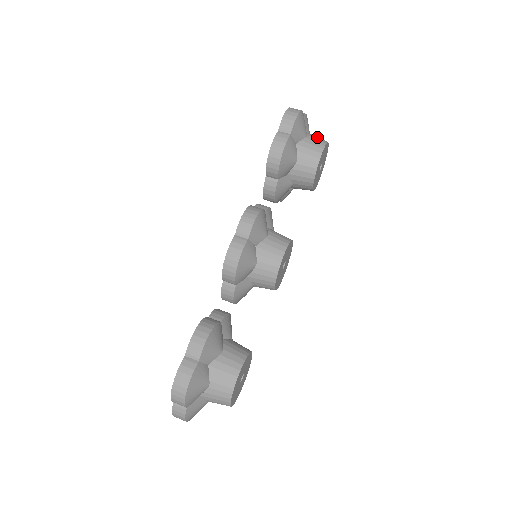
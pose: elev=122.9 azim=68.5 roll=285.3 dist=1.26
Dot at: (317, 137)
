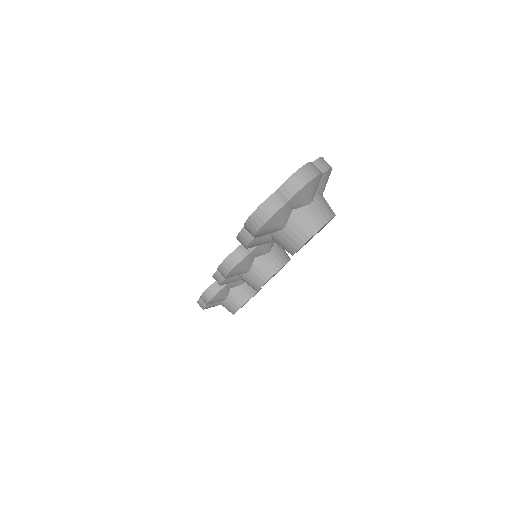
Dot at: (301, 226)
